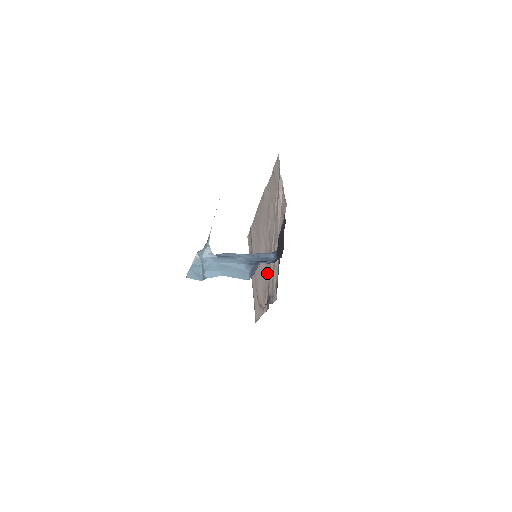
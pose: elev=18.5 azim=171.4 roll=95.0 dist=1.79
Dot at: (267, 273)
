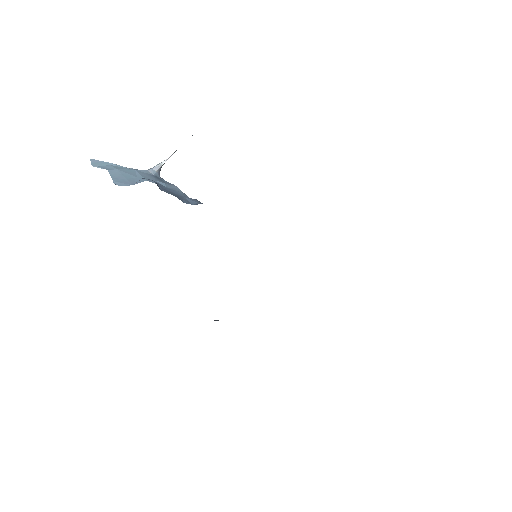
Dot at: occluded
